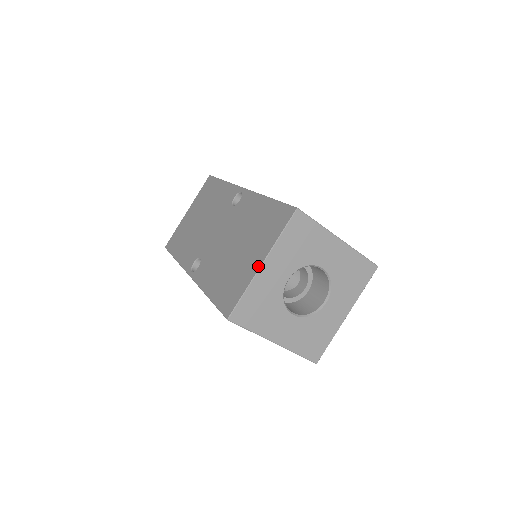
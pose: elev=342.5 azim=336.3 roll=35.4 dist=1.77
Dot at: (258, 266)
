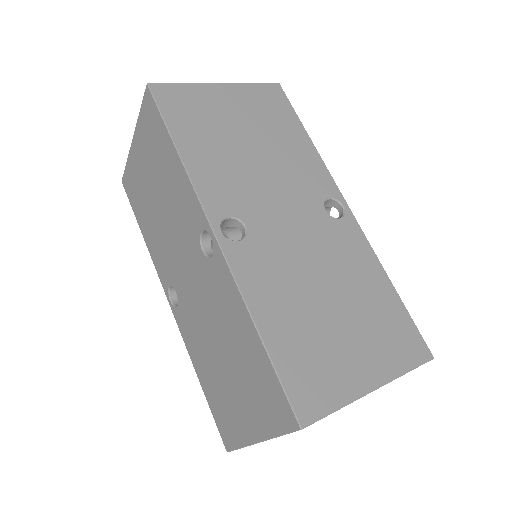
Dot at: (253, 439)
